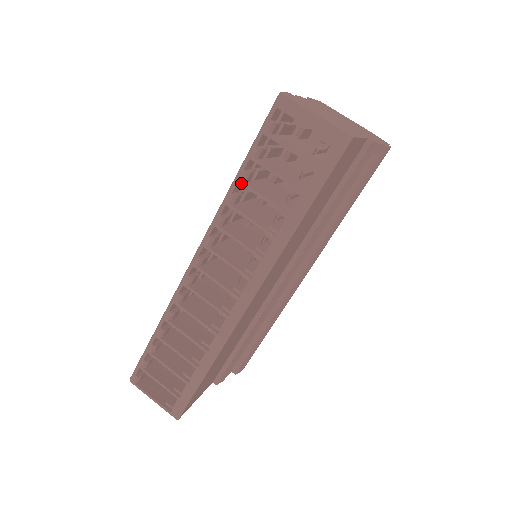
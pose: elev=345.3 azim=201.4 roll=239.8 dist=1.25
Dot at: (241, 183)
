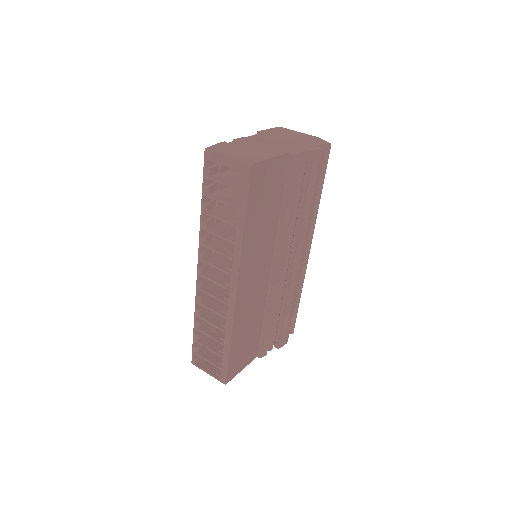
Dot at: (204, 213)
